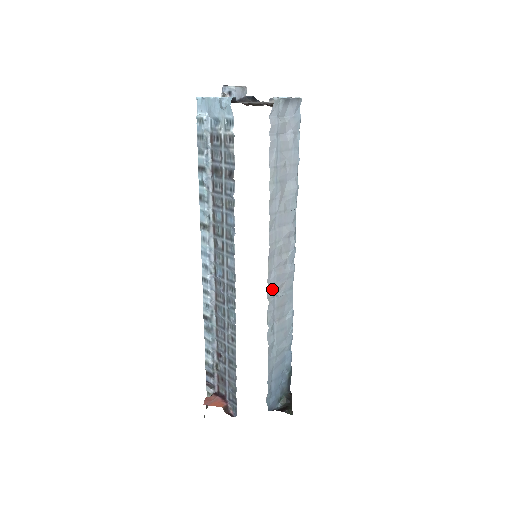
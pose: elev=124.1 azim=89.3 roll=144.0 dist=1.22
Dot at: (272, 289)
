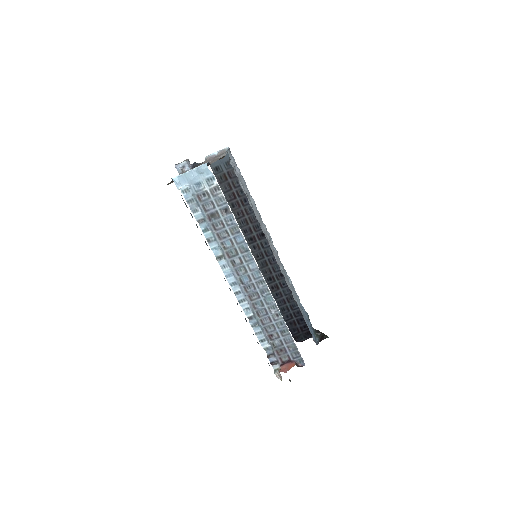
Dot at: (280, 267)
